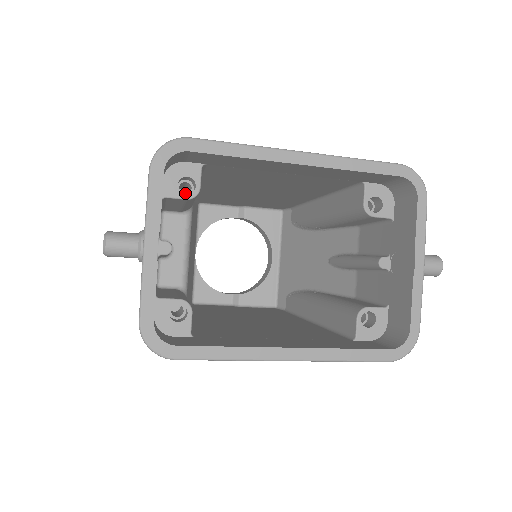
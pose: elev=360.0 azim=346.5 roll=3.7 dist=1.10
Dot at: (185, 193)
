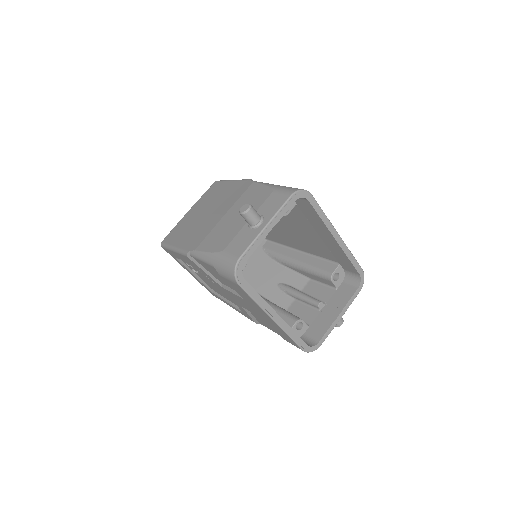
Dot at: occluded
